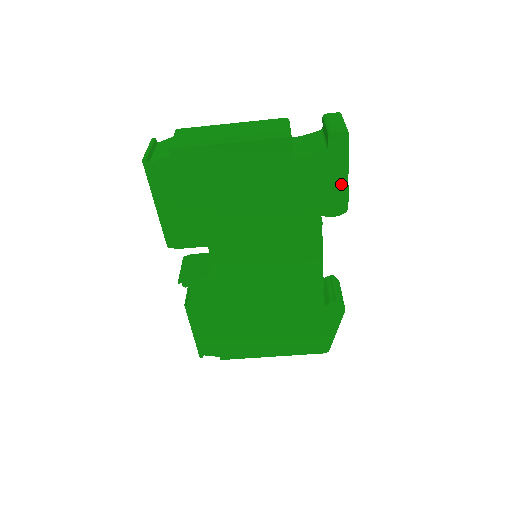
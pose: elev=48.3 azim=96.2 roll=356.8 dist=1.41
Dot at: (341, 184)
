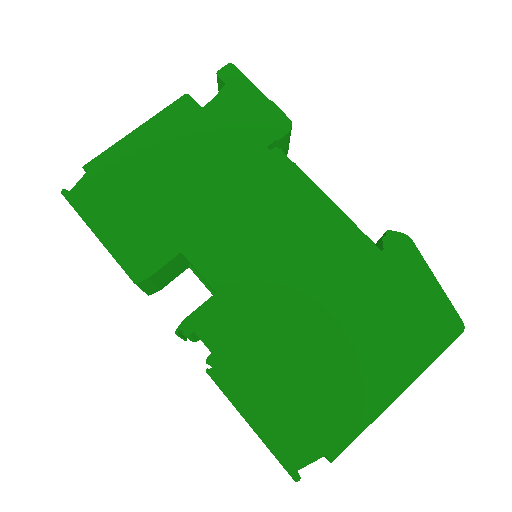
Dot at: (263, 104)
